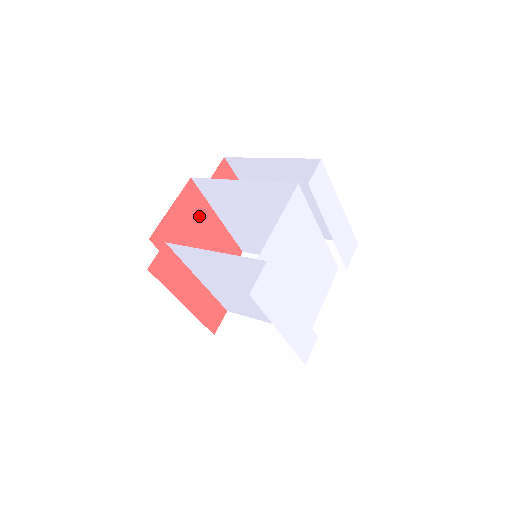
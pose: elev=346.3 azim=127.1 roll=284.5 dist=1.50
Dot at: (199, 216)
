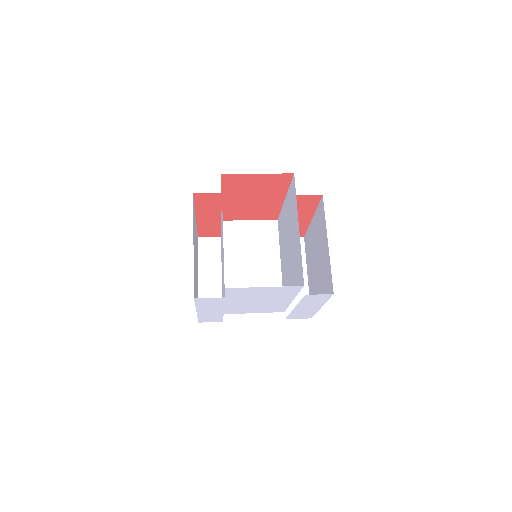
Dot at: (272, 189)
